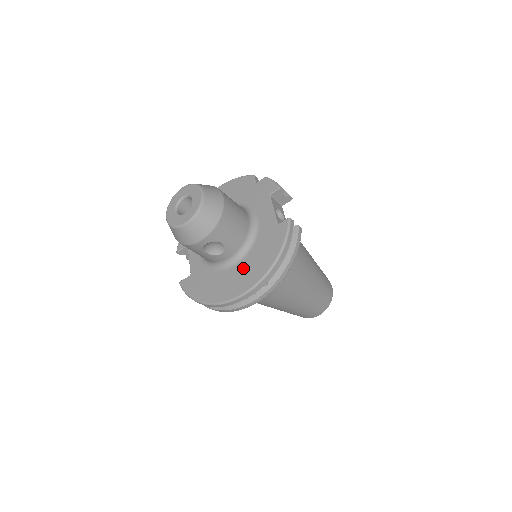
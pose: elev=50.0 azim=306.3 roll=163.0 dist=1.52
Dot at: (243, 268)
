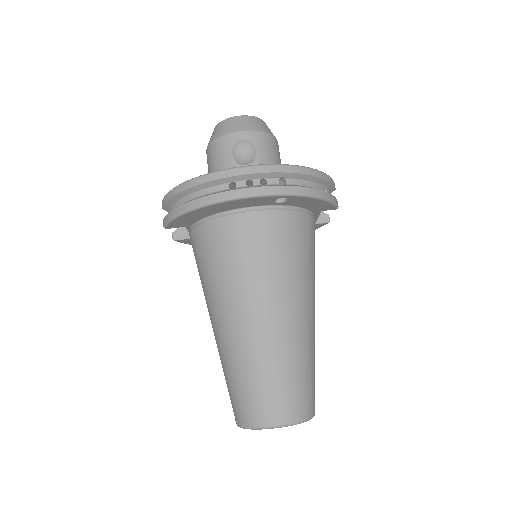
Dot at: occluded
